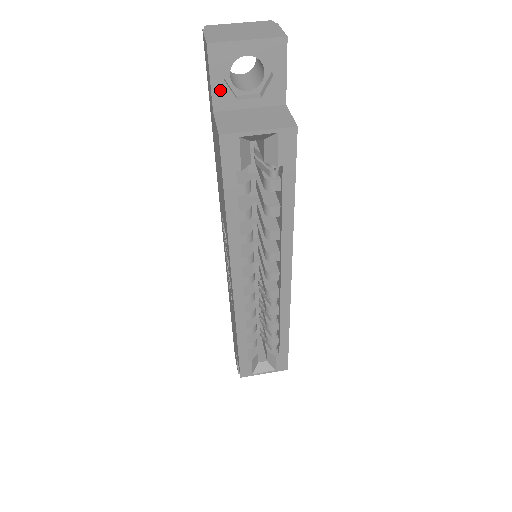
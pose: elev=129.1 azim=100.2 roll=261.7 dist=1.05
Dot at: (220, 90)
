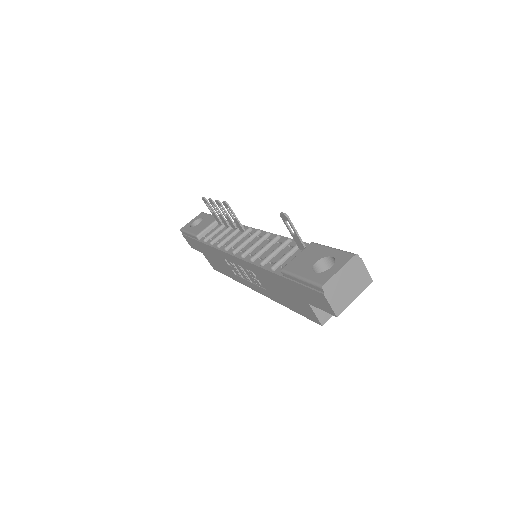
Dot at: occluded
